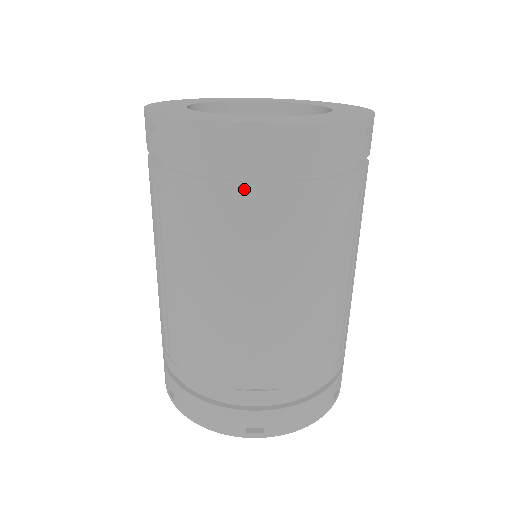
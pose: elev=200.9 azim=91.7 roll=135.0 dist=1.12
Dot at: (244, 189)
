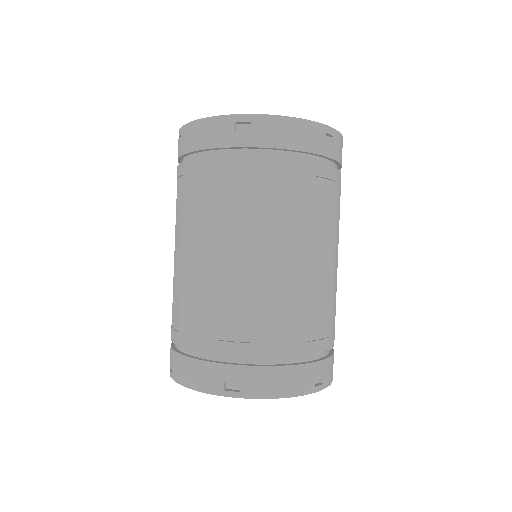
Dot at: (229, 161)
